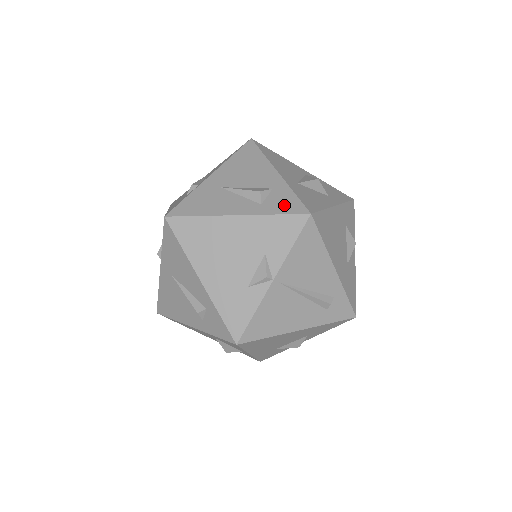
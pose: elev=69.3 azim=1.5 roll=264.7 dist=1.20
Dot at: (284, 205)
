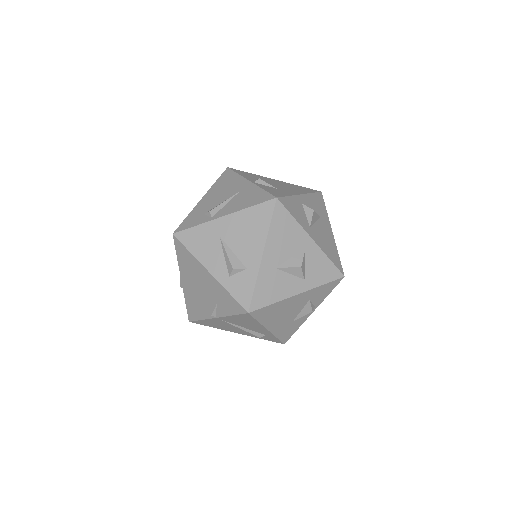
Dot at: (240, 291)
